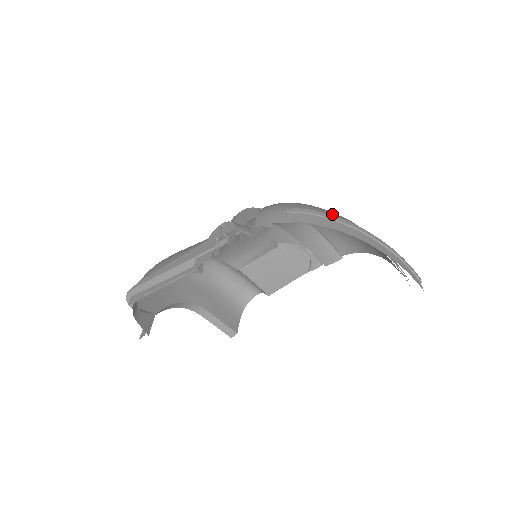
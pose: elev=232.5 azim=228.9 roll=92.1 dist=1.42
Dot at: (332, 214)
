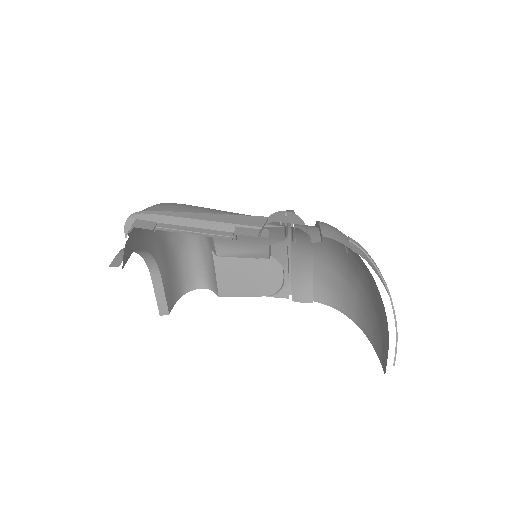
Dot at: occluded
